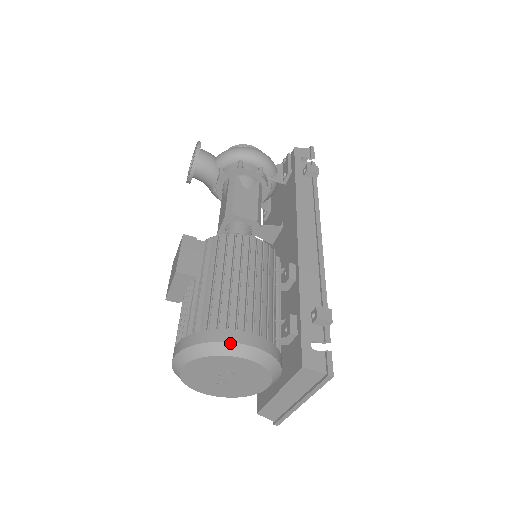
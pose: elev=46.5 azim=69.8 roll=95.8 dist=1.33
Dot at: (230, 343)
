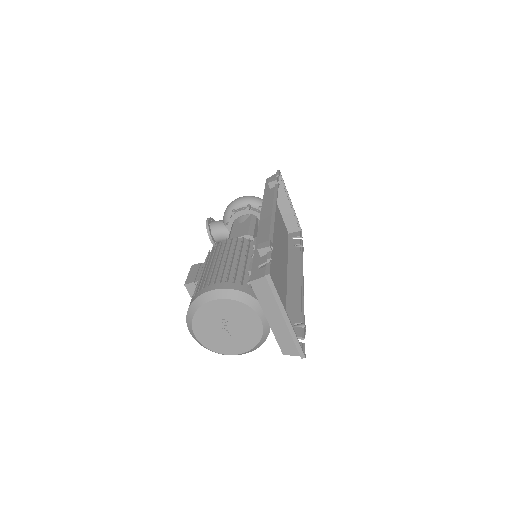
Dot at: (202, 295)
